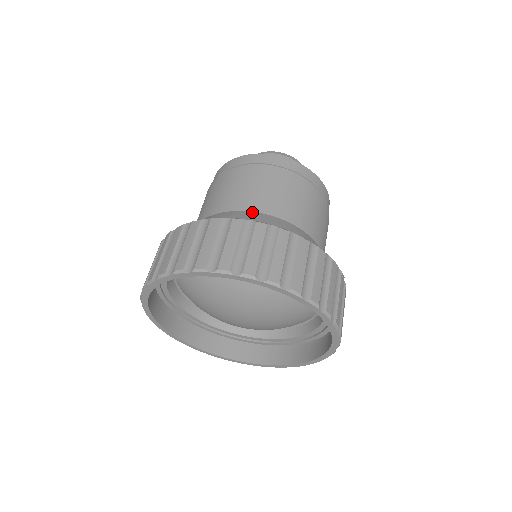
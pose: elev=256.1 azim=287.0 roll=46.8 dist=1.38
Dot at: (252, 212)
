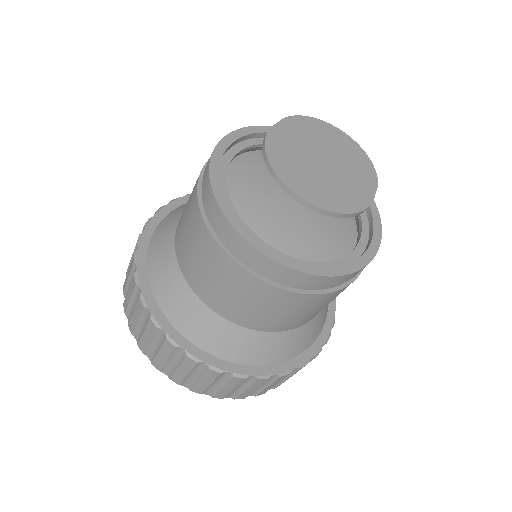
Dot at: (241, 328)
